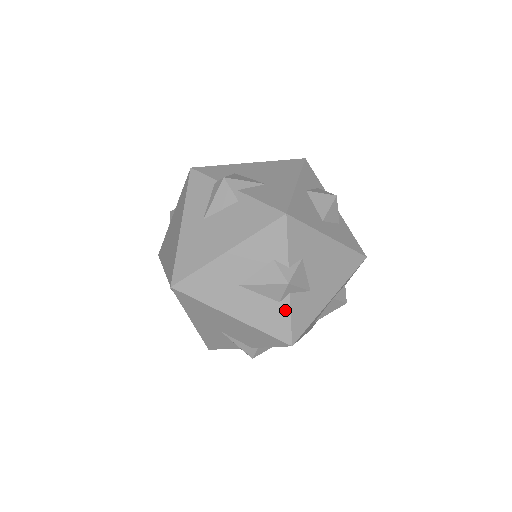
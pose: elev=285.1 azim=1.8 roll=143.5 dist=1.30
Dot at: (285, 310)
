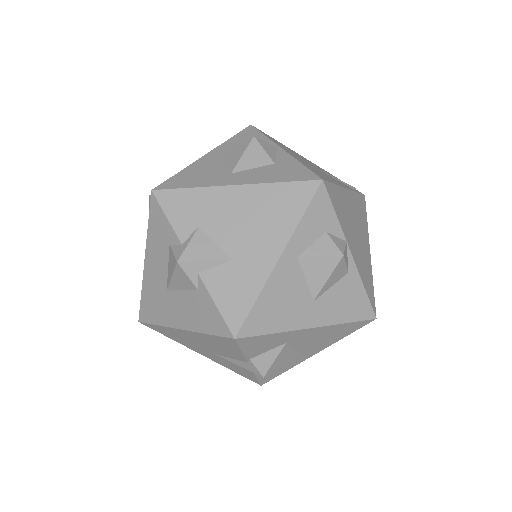
Dot at: (206, 296)
